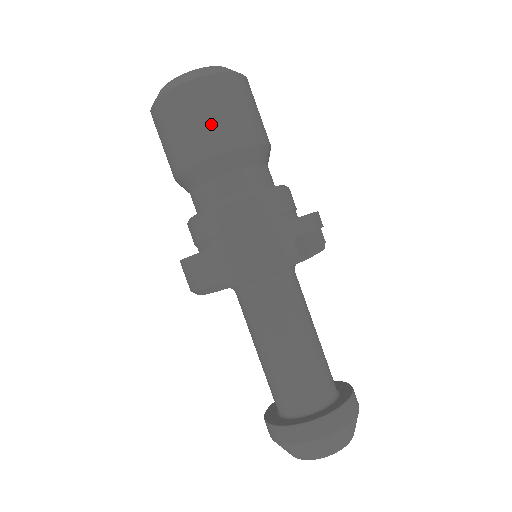
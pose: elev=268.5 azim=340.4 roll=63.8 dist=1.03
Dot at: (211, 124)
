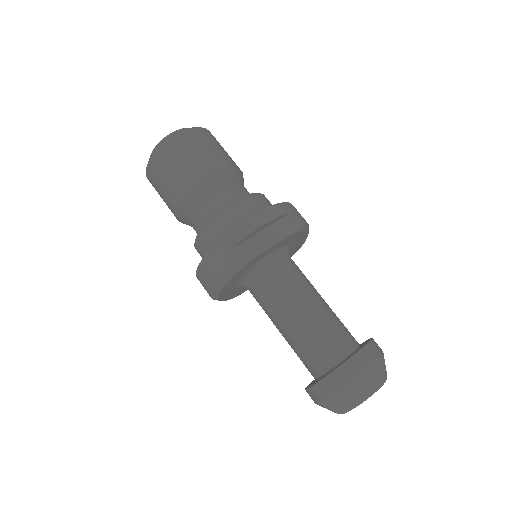
Dot at: (168, 186)
